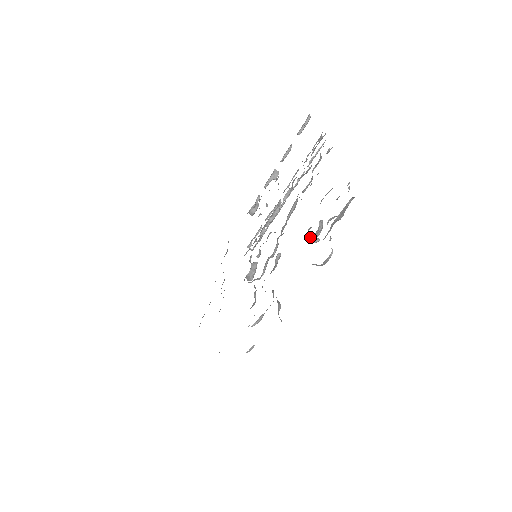
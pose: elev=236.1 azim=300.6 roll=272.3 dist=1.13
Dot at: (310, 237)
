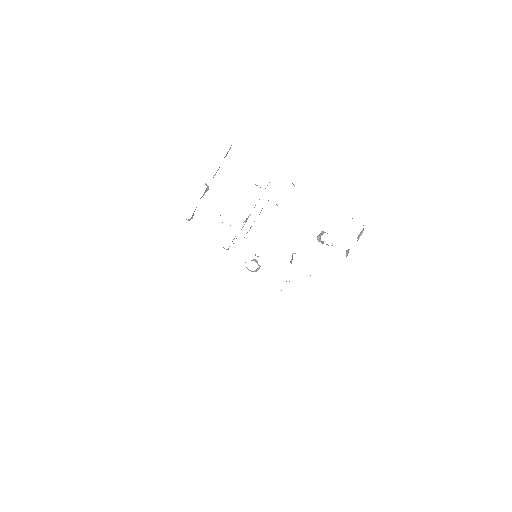
Dot at: (322, 242)
